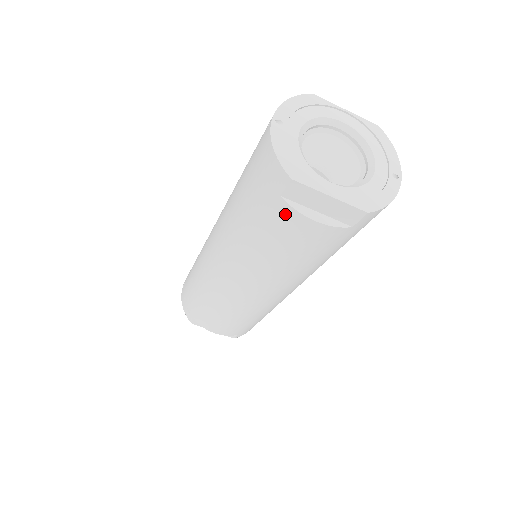
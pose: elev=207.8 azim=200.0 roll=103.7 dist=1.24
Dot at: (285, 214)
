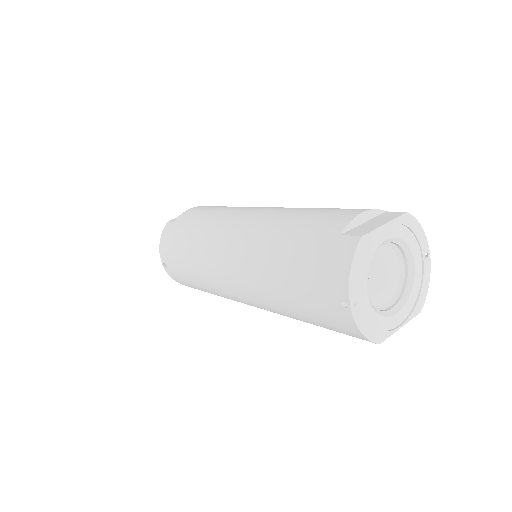
Dot at: occluded
